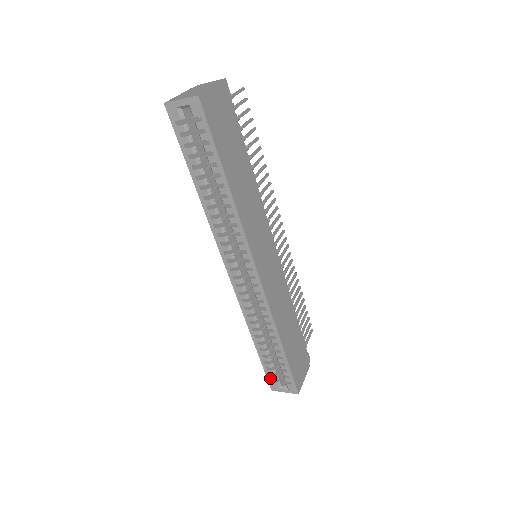
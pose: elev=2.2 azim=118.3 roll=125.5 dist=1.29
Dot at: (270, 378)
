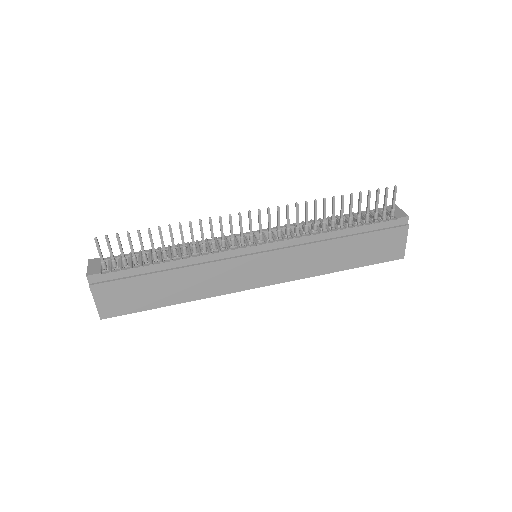
Dot at: occluded
